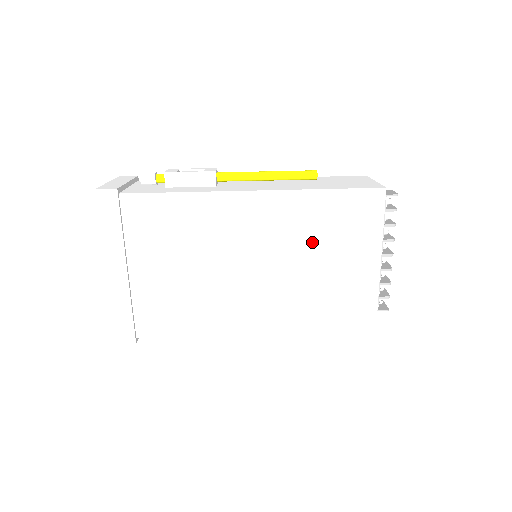
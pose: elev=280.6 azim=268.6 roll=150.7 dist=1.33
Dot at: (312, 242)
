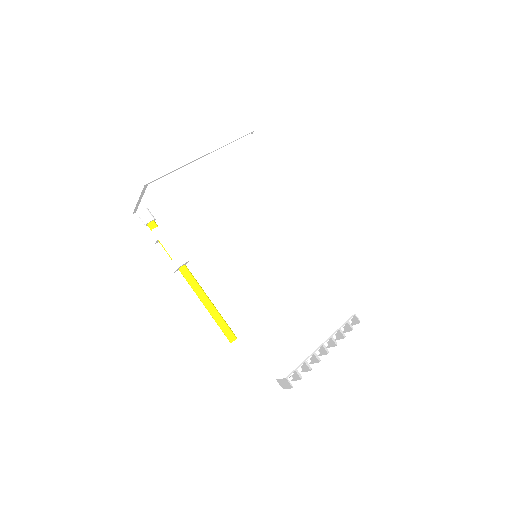
Dot at: (309, 276)
